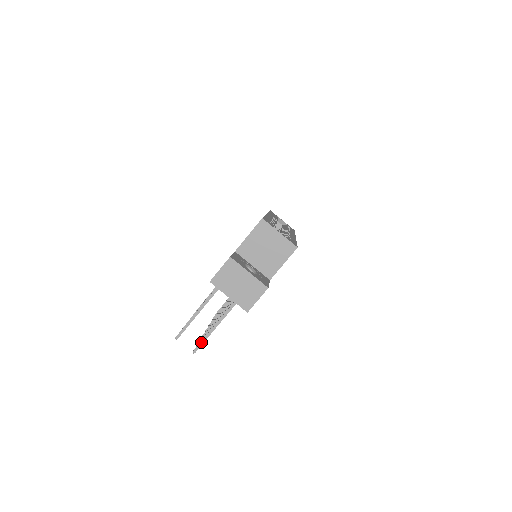
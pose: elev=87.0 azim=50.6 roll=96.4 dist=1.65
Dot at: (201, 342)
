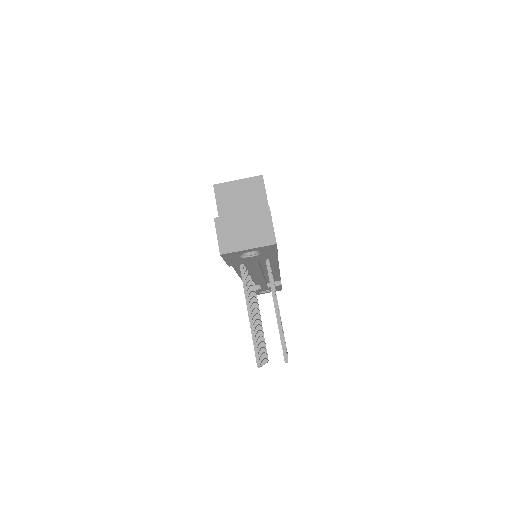
Dot at: (282, 345)
